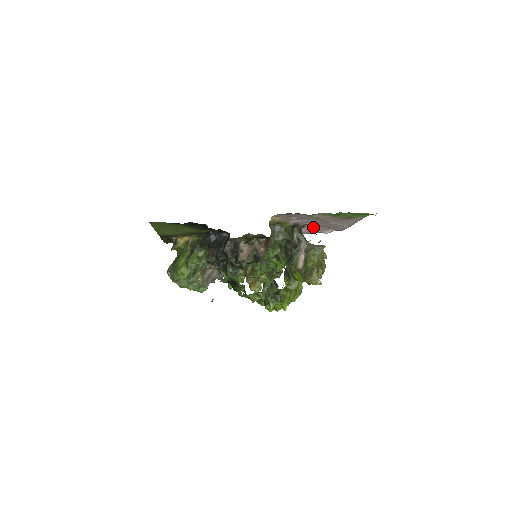
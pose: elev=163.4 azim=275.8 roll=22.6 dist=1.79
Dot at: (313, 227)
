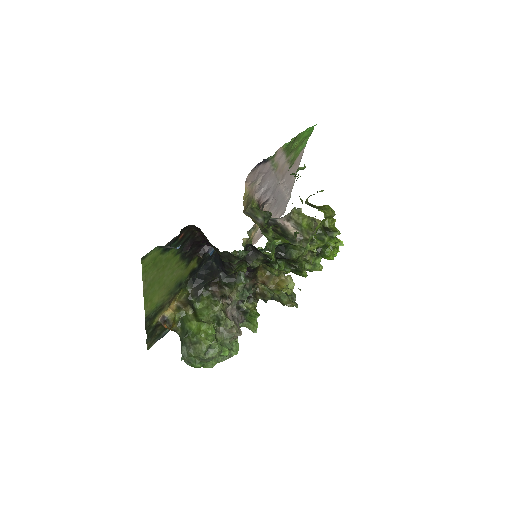
Dot at: occluded
